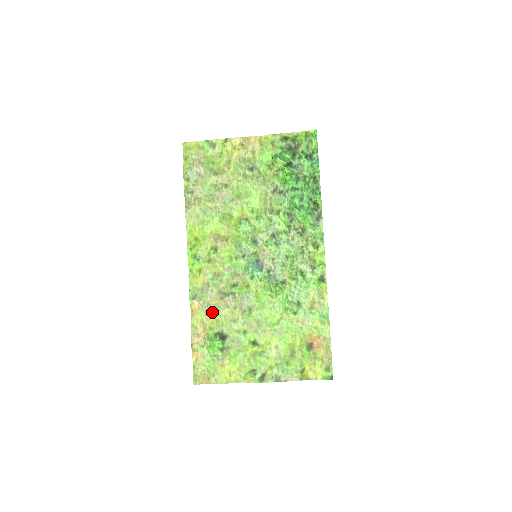
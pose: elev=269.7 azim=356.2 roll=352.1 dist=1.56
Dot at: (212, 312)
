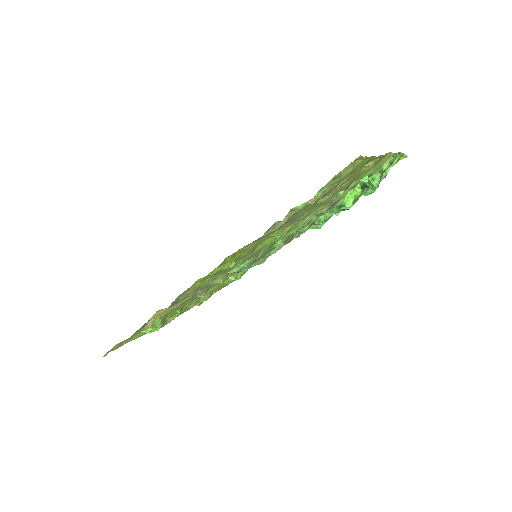
Dot at: occluded
